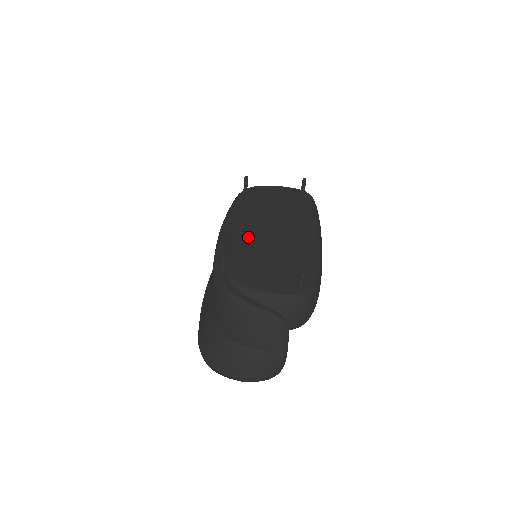
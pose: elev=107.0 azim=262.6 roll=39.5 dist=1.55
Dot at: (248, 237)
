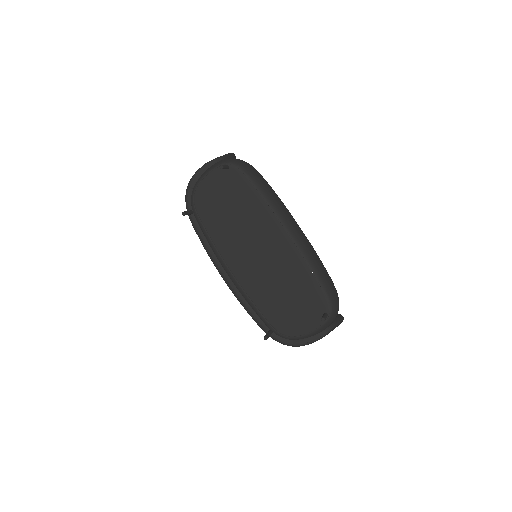
Dot at: (251, 283)
